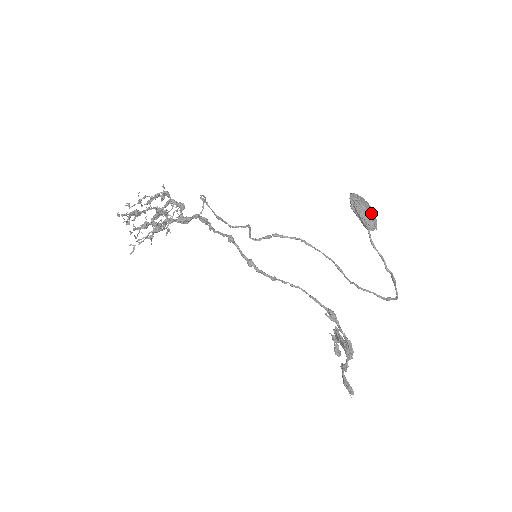
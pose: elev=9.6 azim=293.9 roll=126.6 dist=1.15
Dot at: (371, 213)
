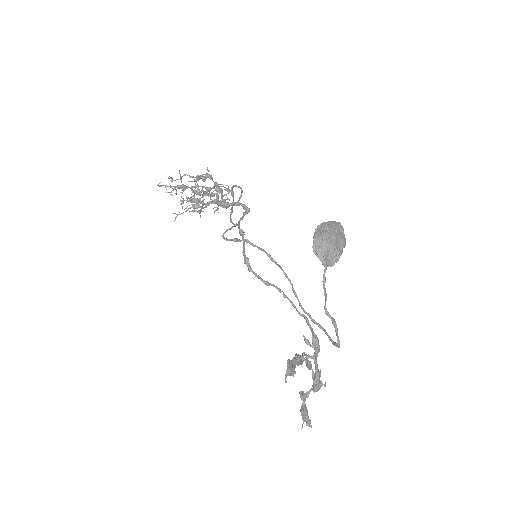
Dot at: (330, 248)
